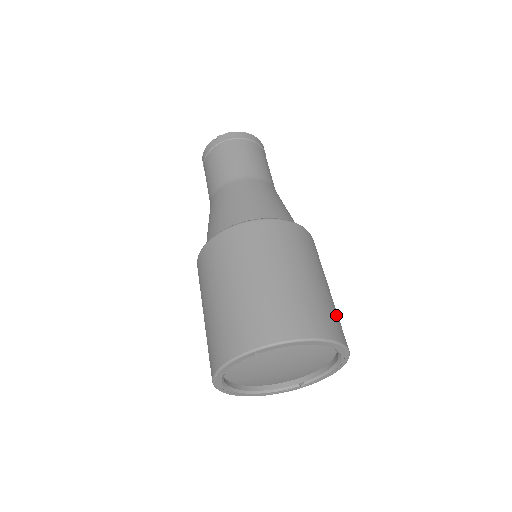
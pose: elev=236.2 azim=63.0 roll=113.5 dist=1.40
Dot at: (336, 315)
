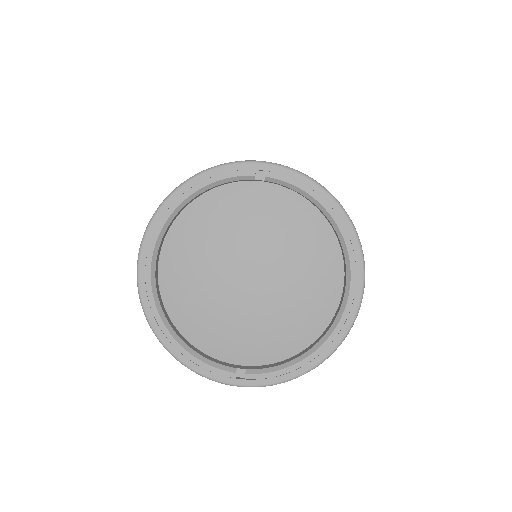
Dot at: occluded
